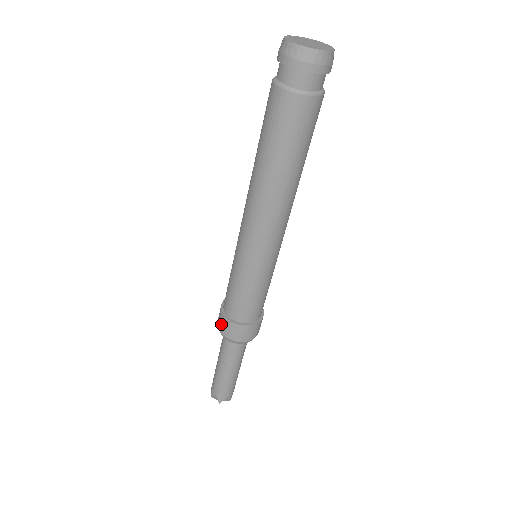
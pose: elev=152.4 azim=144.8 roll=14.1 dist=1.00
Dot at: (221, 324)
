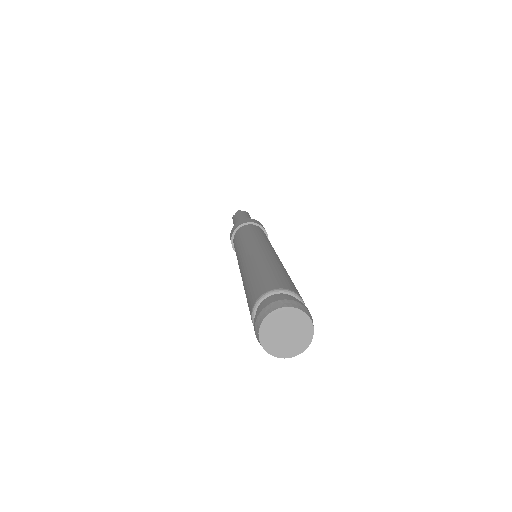
Dot at: (230, 237)
